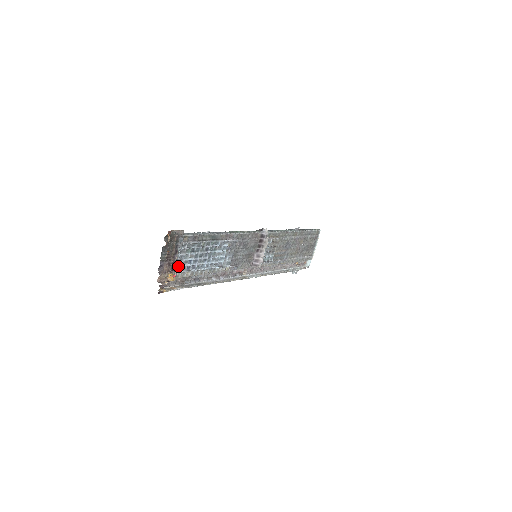
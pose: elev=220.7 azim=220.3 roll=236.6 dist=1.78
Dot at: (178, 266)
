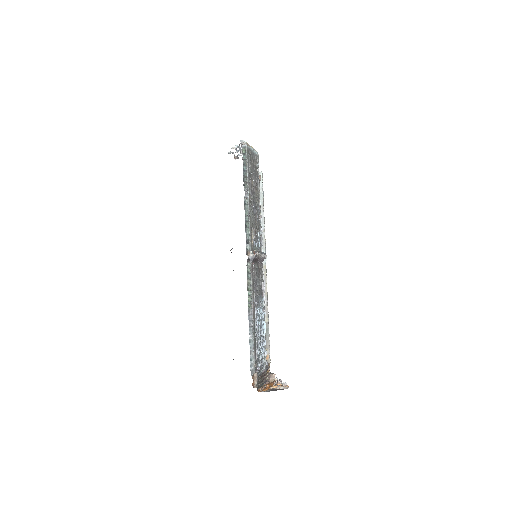
Dot at: (266, 366)
